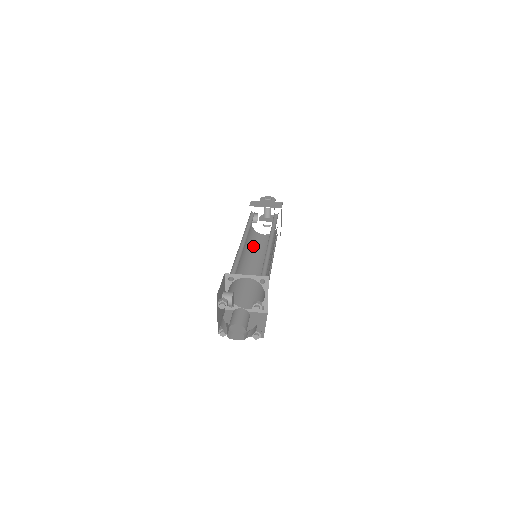
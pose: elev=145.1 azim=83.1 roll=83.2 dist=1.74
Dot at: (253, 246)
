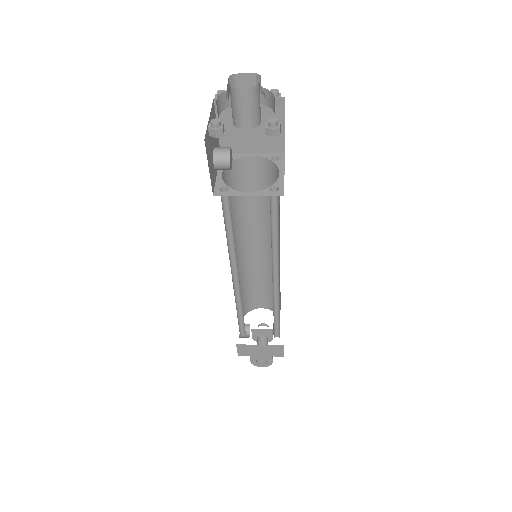
Dot at: occluded
